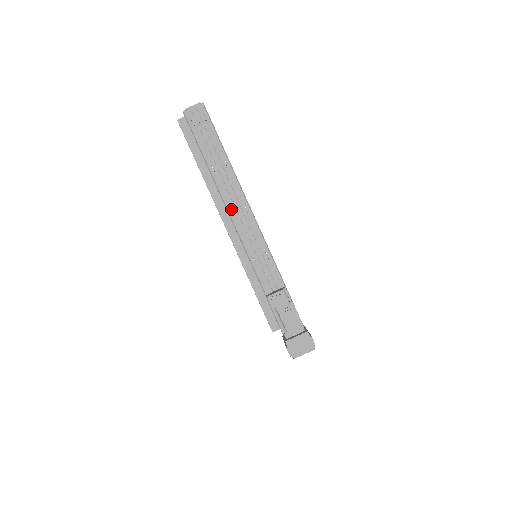
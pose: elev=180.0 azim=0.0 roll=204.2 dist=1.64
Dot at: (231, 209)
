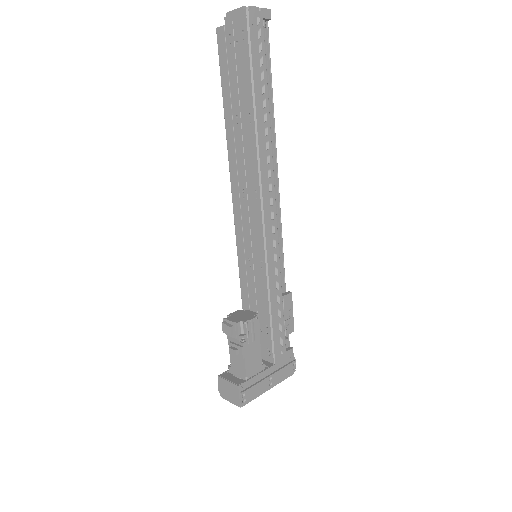
Dot at: (242, 185)
